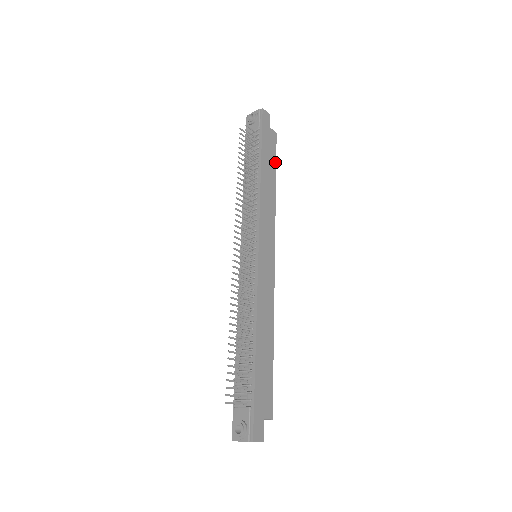
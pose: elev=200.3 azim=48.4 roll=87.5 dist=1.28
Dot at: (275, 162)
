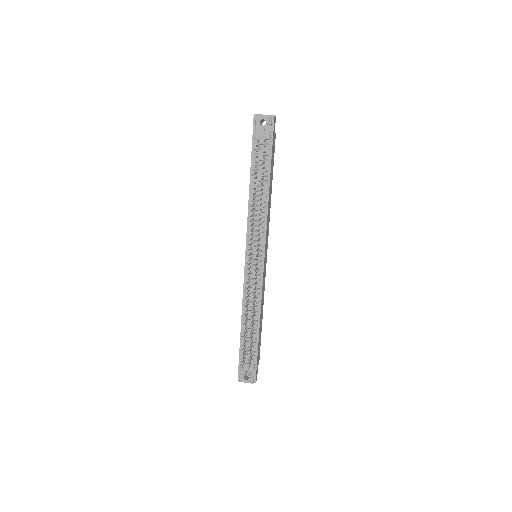
Dot at: occluded
